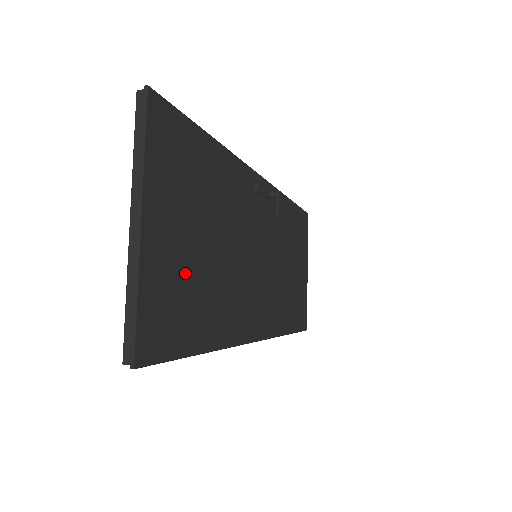
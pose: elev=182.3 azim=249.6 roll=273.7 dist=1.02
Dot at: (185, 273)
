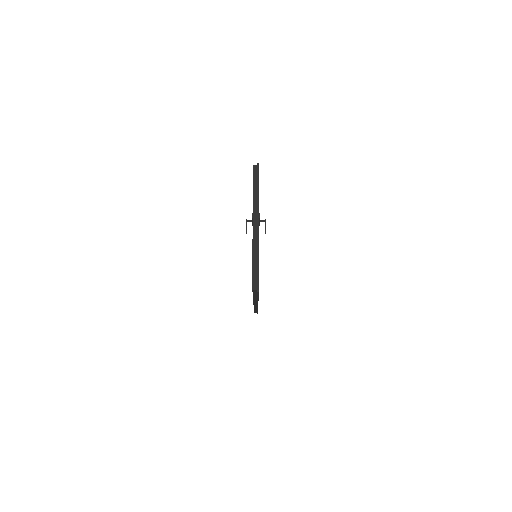
Dot at: occluded
